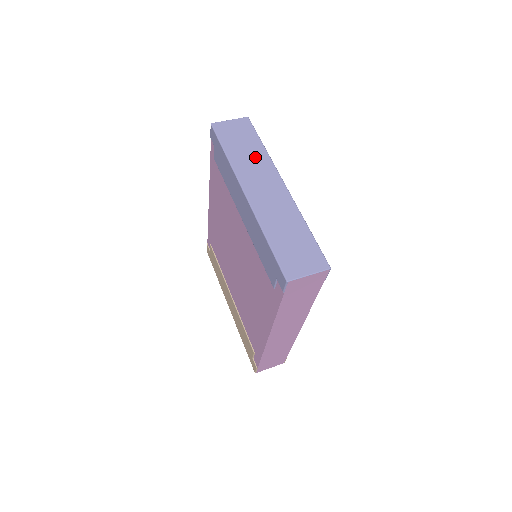
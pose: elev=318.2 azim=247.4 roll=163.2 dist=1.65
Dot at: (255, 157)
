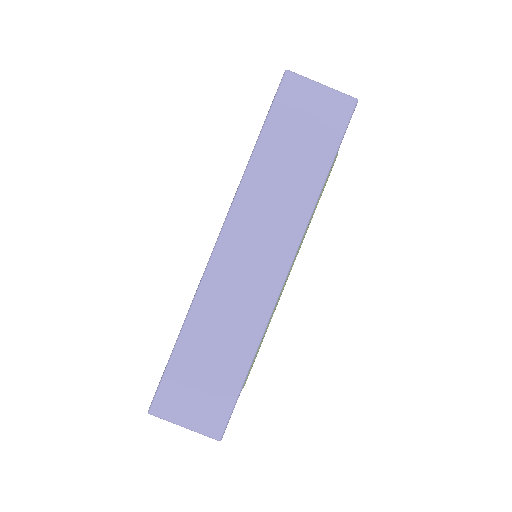
Dot at: (292, 189)
